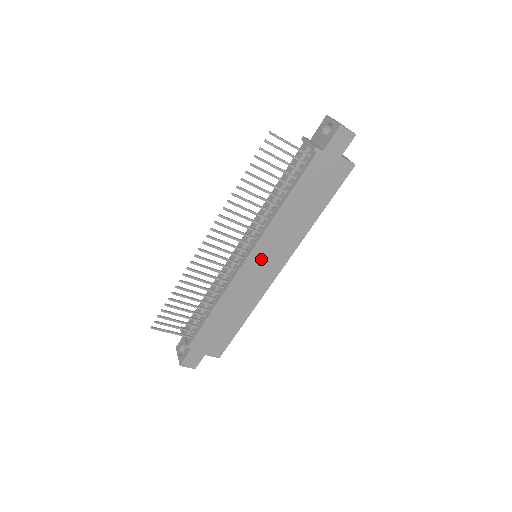
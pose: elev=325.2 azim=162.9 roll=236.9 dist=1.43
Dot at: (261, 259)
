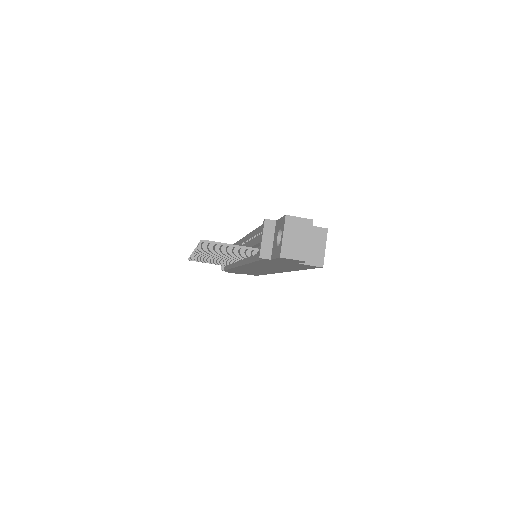
Dot at: (254, 268)
